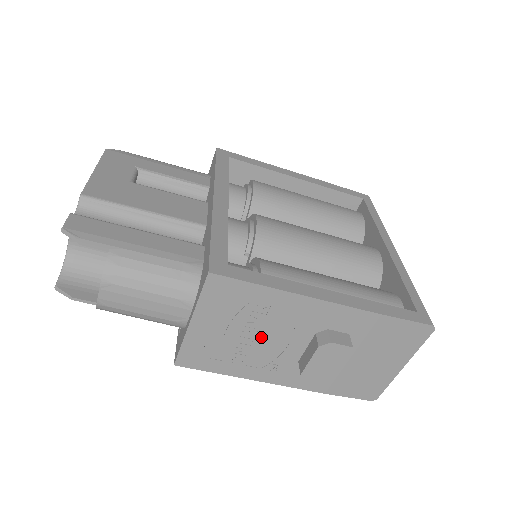
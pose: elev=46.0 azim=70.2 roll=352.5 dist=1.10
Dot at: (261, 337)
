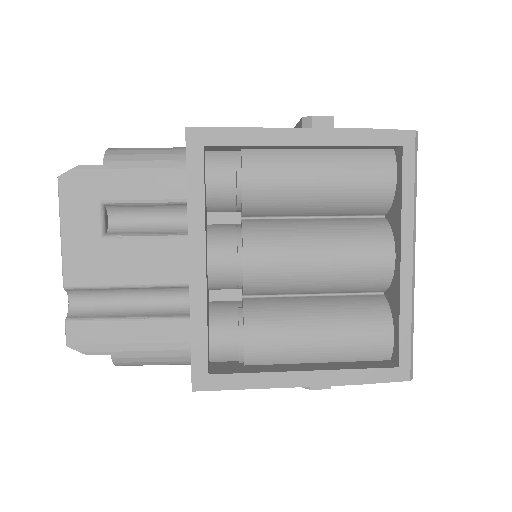
Dot at: occluded
